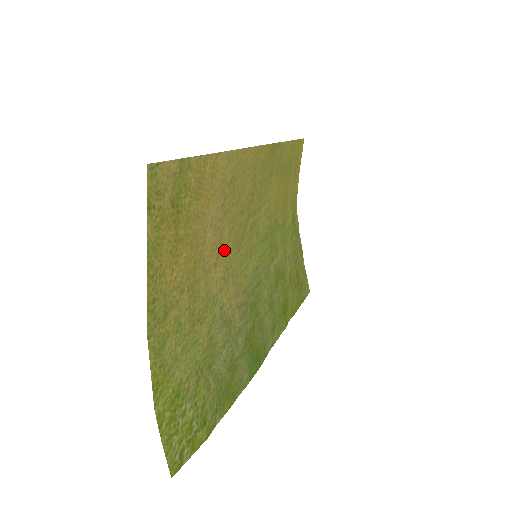
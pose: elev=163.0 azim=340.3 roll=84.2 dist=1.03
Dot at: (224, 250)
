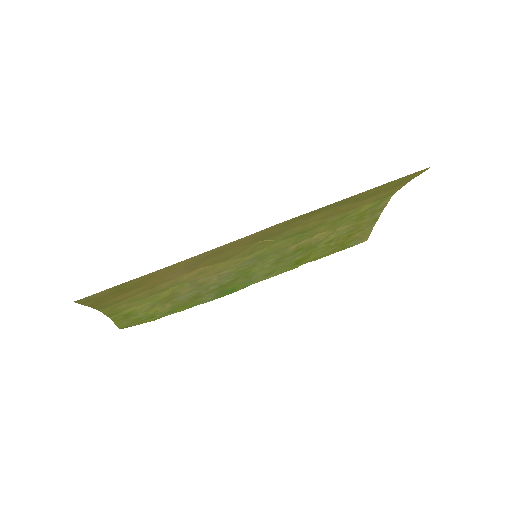
Dot at: (203, 266)
